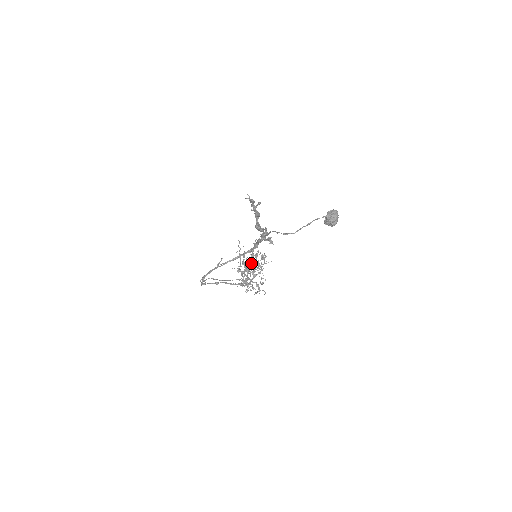
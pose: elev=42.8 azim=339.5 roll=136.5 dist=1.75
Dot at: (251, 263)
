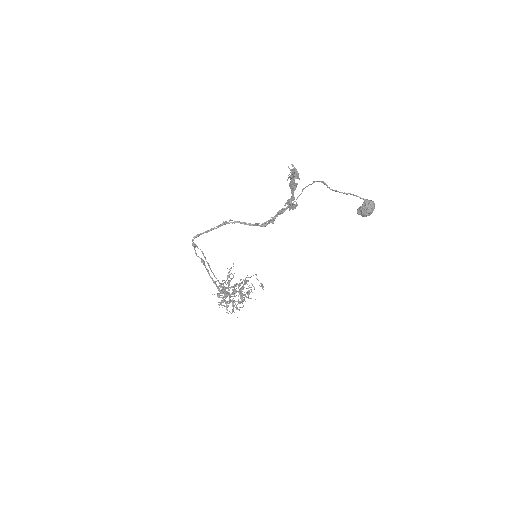
Dot at: occluded
